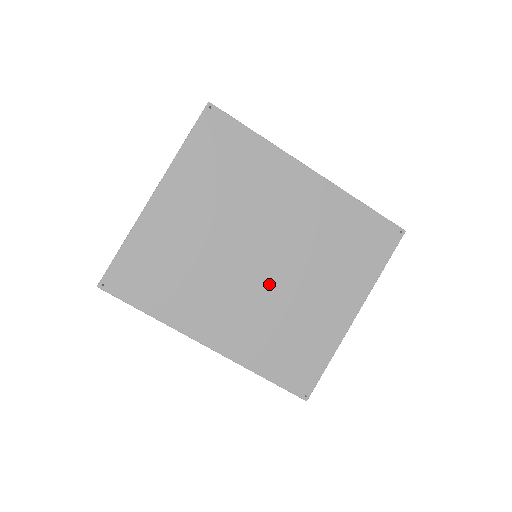
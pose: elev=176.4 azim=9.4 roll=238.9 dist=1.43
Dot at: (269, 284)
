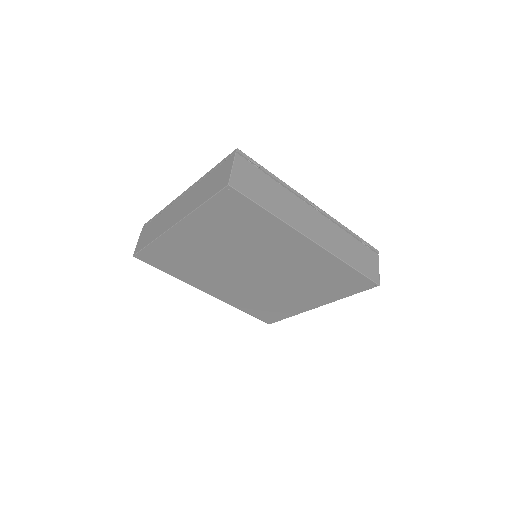
Dot at: (257, 282)
